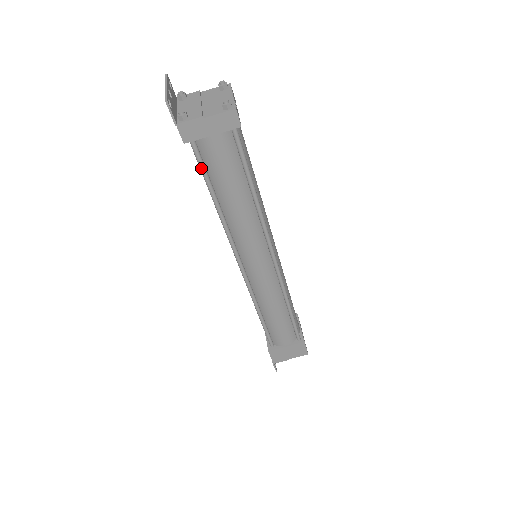
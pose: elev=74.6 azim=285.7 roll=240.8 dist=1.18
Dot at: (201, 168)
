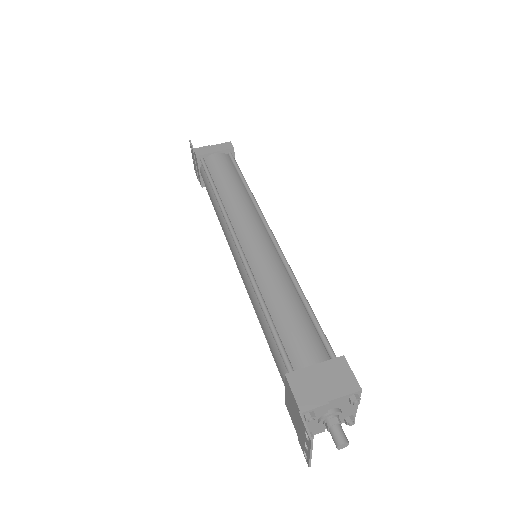
Dot at: (206, 171)
